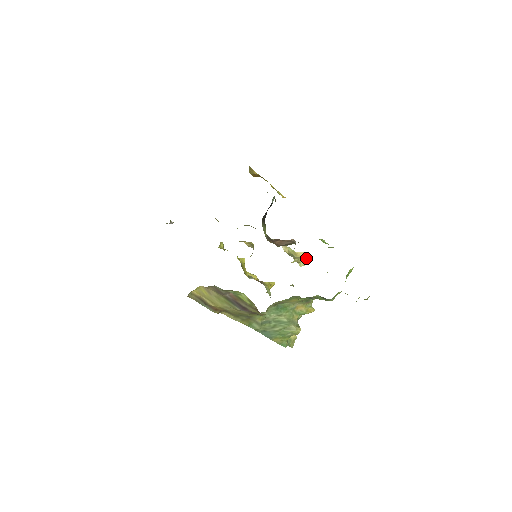
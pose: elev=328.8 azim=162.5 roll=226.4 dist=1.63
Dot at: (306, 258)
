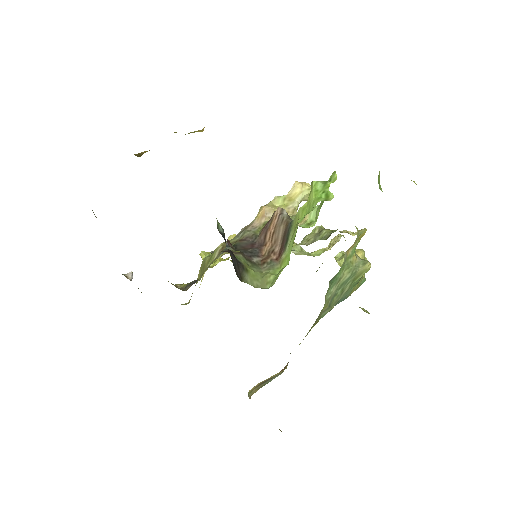
Dot at: (305, 189)
